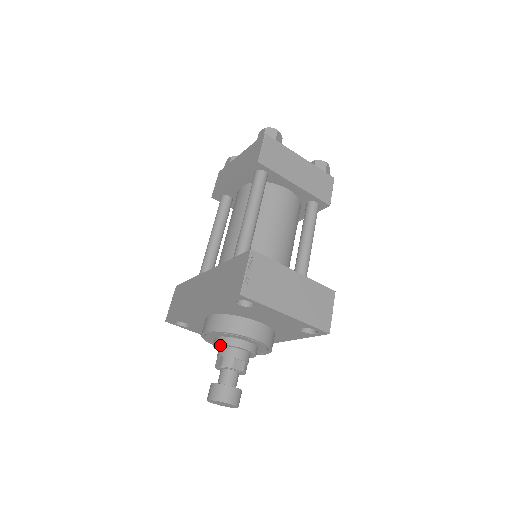
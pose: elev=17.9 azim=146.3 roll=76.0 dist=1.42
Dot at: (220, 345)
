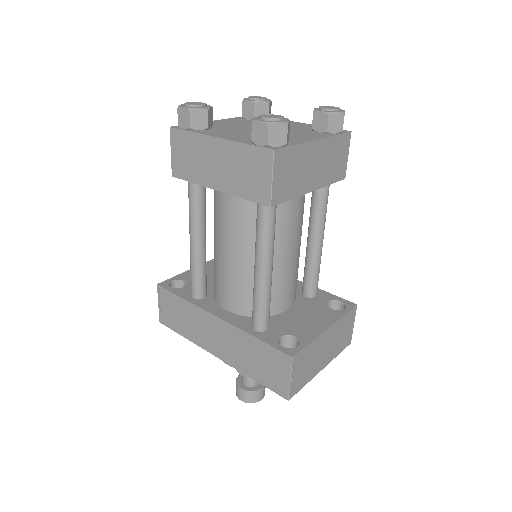
Dot at: occluded
